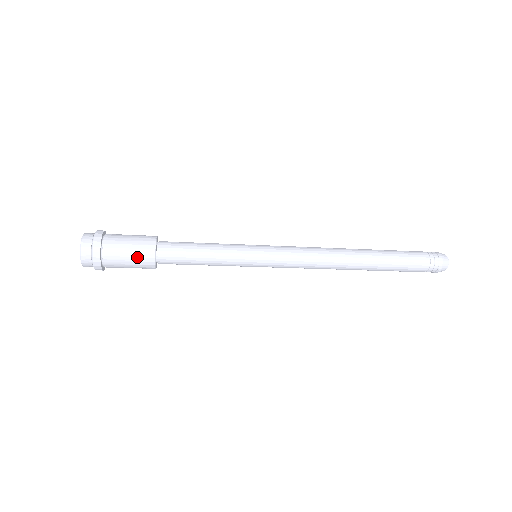
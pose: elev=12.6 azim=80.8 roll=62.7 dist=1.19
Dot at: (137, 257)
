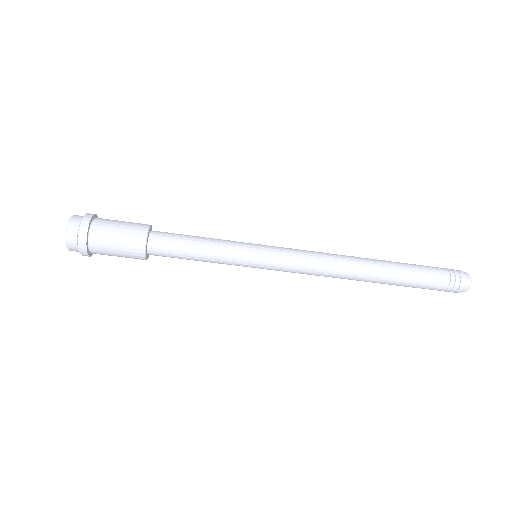
Dot at: (126, 247)
